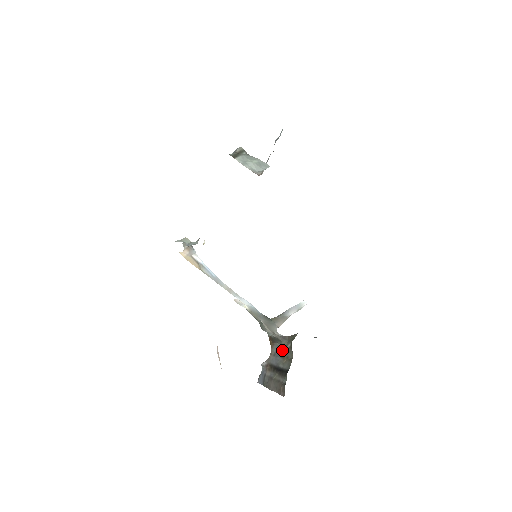
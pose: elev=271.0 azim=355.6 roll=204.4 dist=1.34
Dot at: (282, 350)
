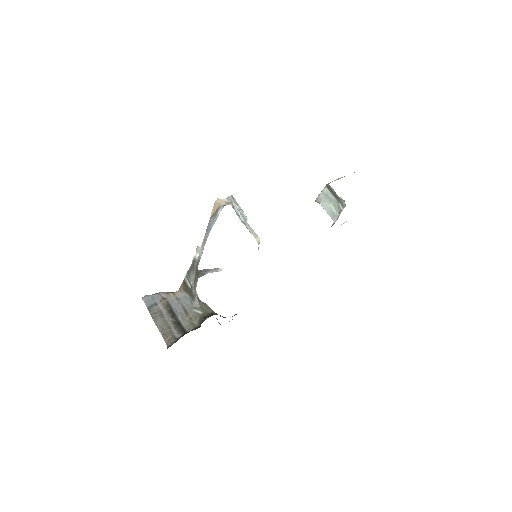
Dot at: (189, 306)
